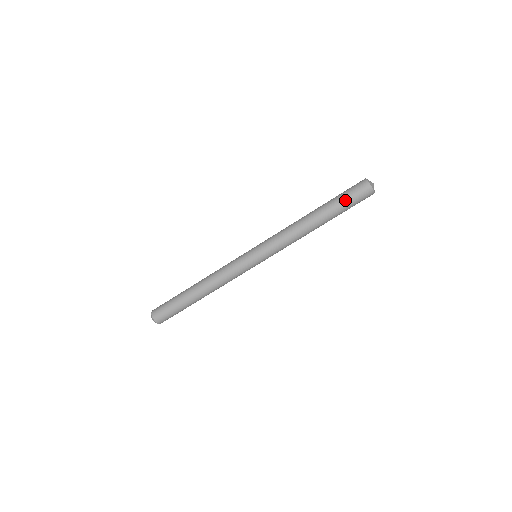
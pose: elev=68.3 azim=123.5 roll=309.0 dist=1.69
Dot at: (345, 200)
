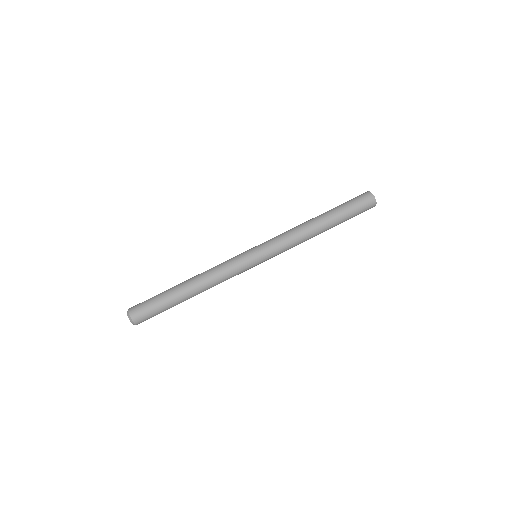
Dot at: (347, 203)
